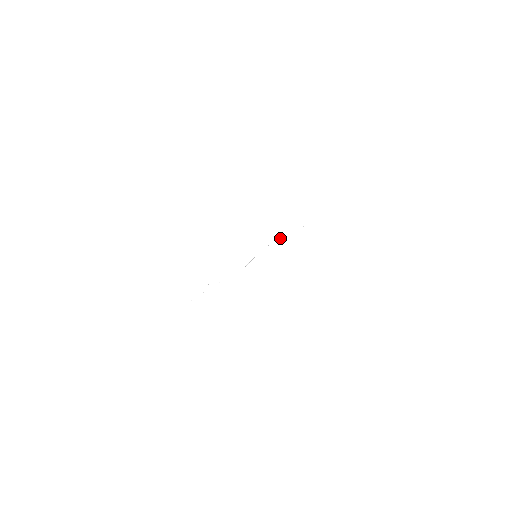
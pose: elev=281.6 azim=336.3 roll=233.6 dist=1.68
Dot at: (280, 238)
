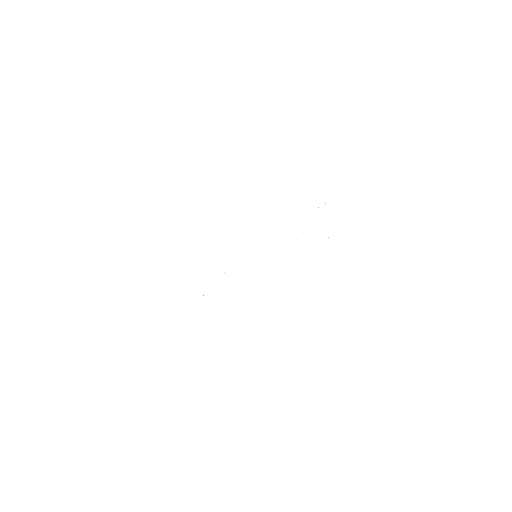
Dot at: occluded
